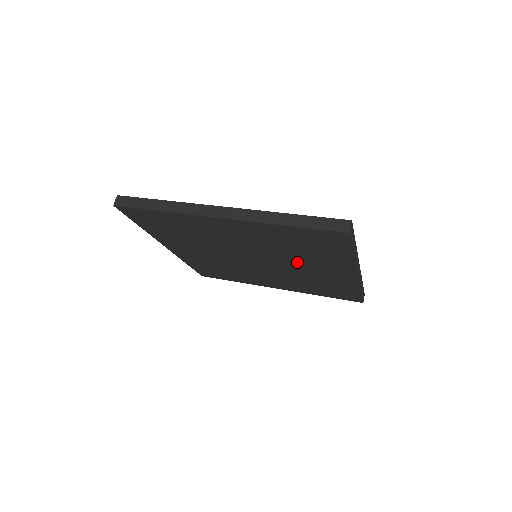
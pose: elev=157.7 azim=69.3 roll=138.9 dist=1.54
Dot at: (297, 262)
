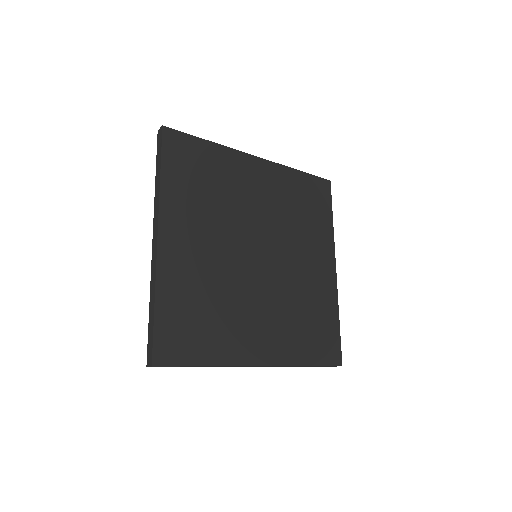
Dot at: (296, 247)
